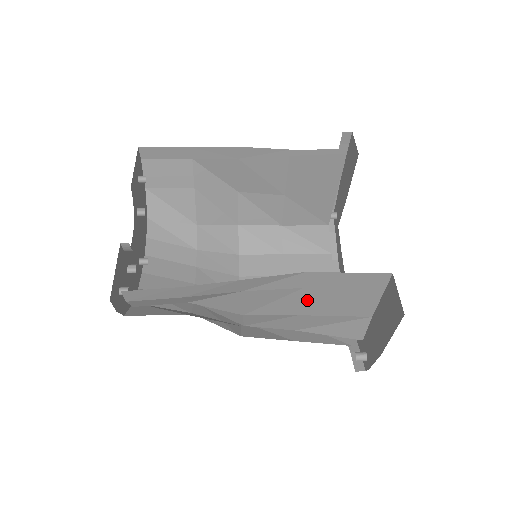
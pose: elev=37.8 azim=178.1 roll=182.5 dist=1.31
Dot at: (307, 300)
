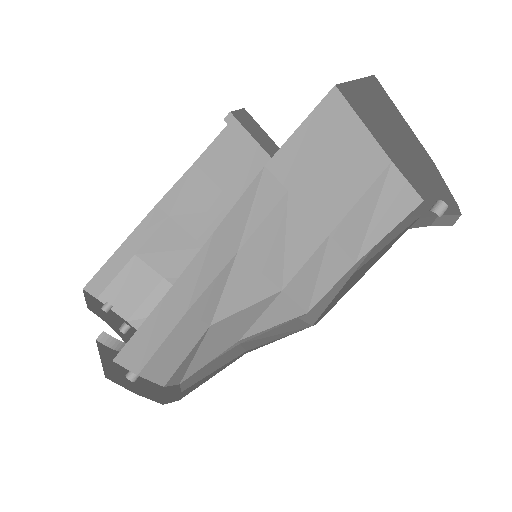
Dot at: (311, 204)
